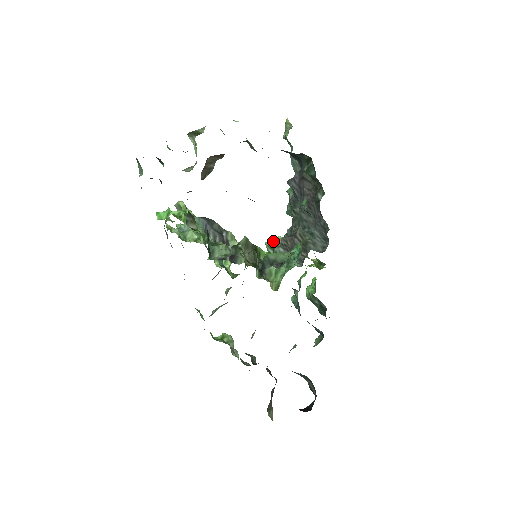
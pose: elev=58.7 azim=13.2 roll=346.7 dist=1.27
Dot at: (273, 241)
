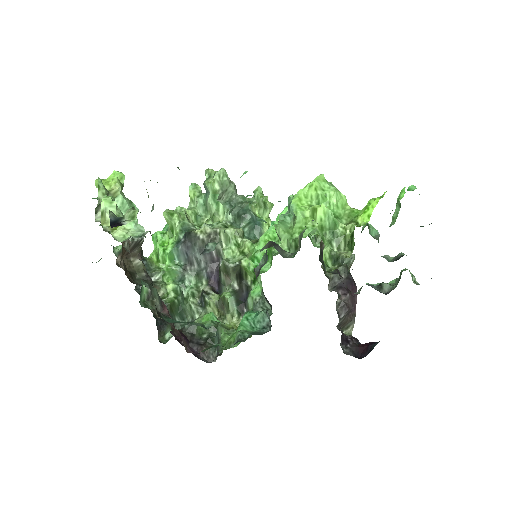
Dot at: (276, 226)
